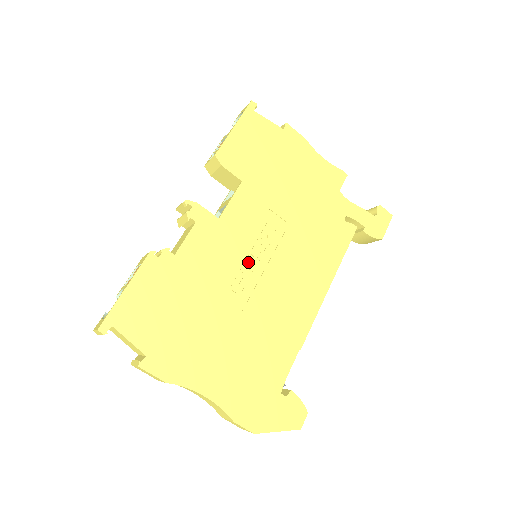
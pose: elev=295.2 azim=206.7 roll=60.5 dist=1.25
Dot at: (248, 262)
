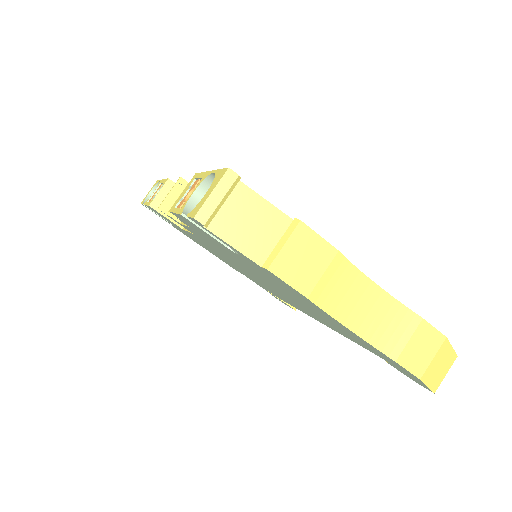
Dot at: occluded
